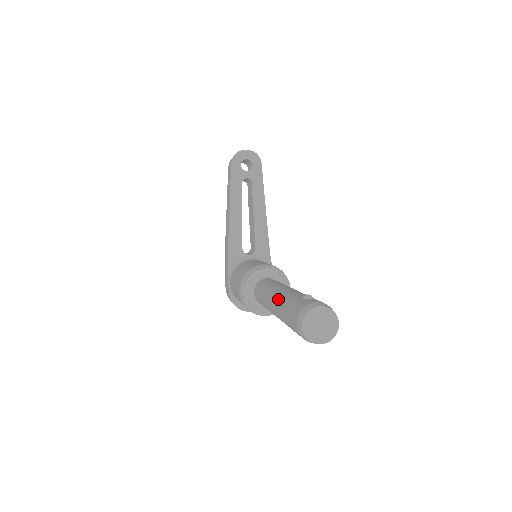
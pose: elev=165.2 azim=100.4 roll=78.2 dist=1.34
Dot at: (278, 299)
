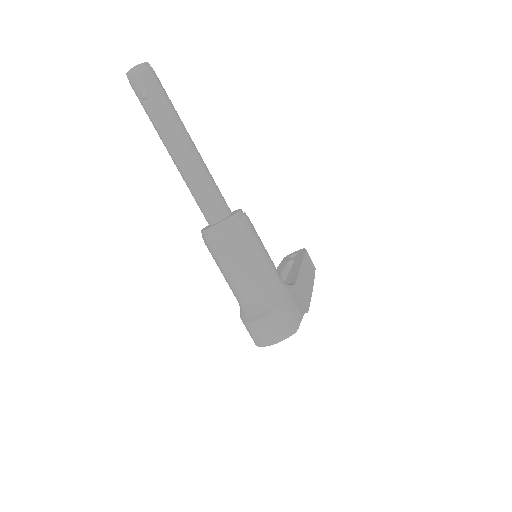
Dot at: occluded
